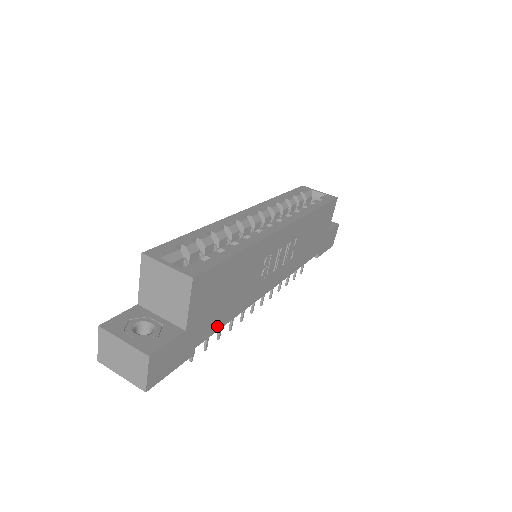
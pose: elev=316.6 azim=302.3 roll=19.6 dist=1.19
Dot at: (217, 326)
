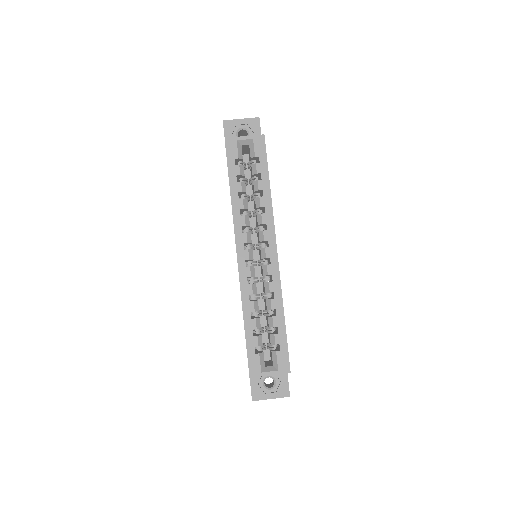
Dot at: occluded
